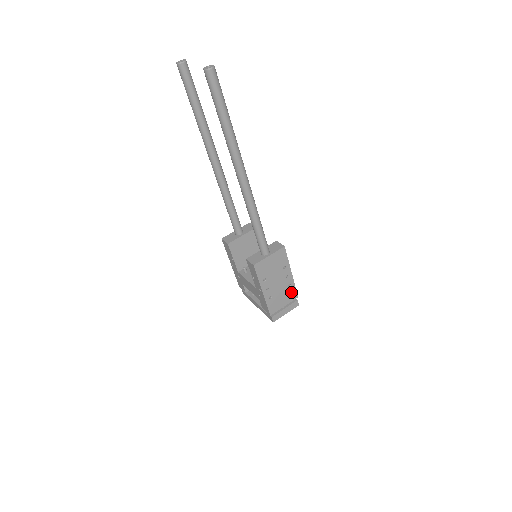
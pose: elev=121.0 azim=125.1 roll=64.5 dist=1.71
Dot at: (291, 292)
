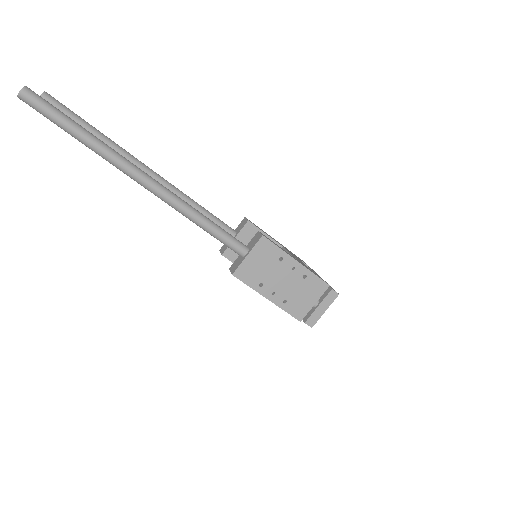
Dot at: (314, 284)
